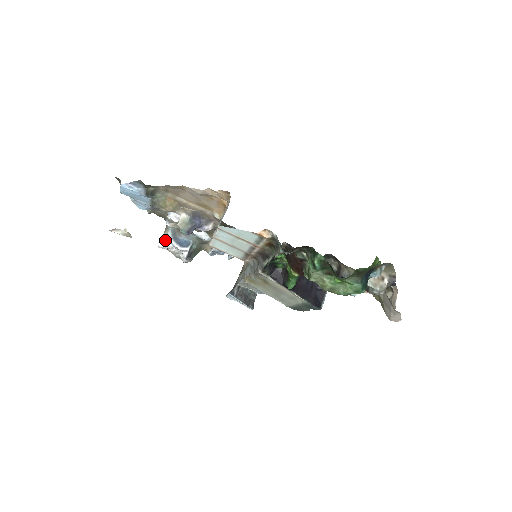
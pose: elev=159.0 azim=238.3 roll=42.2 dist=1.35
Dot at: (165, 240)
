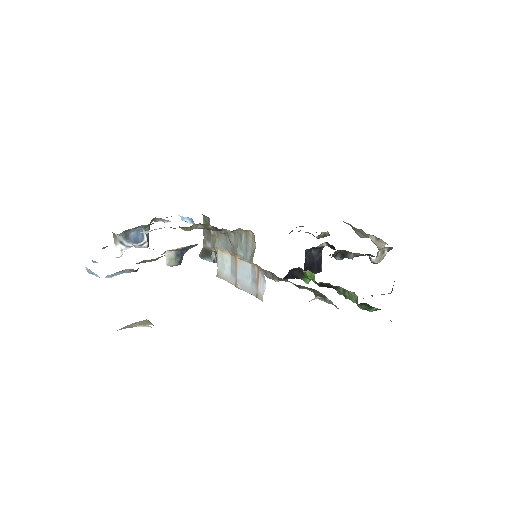
Dot at: (121, 248)
